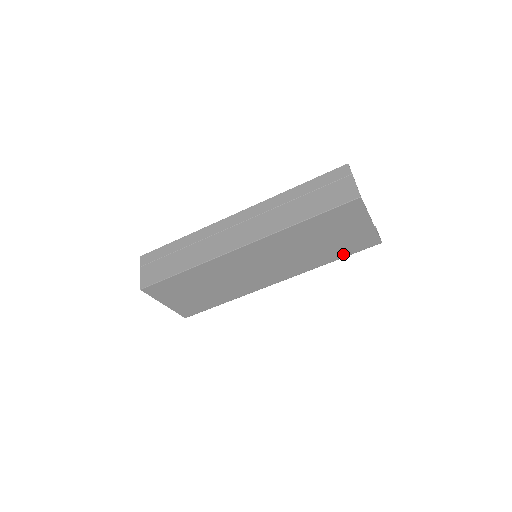
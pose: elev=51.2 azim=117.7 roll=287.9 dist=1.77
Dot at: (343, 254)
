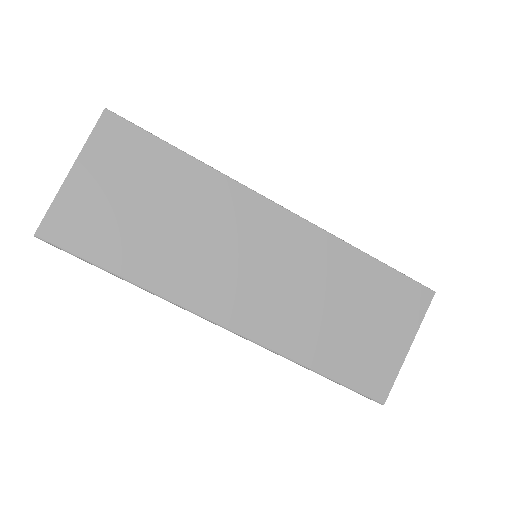
Dot at: (337, 371)
